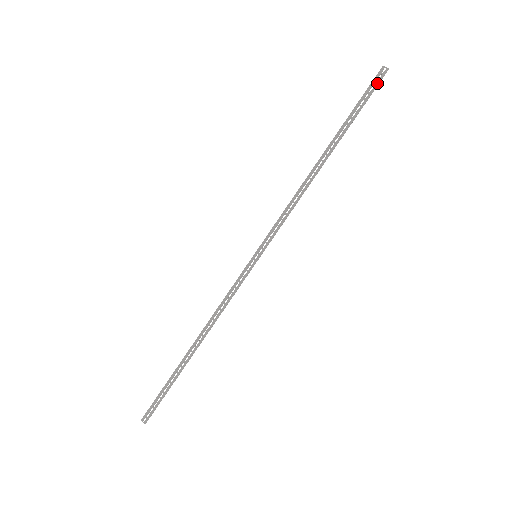
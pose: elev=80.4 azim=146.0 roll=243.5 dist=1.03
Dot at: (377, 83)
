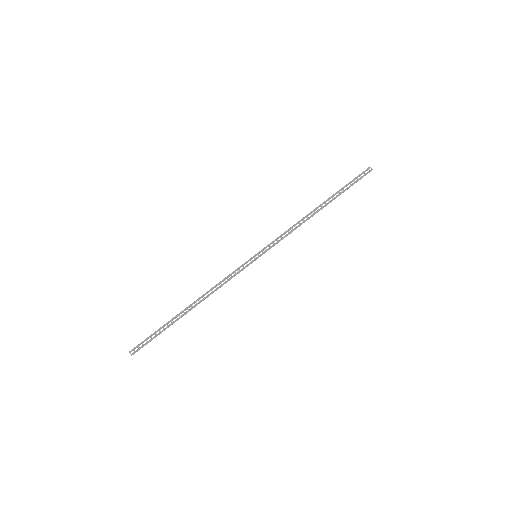
Dot at: (364, 175)
